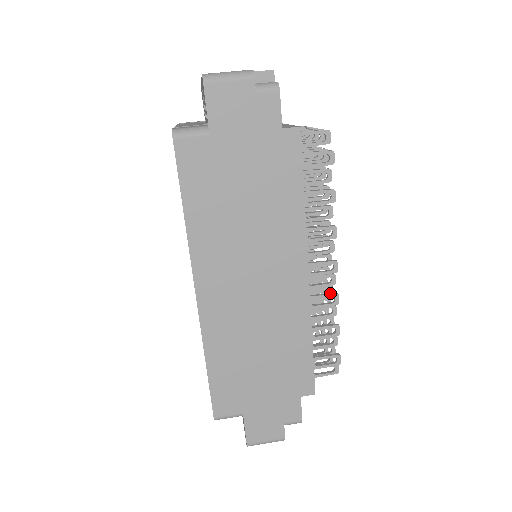
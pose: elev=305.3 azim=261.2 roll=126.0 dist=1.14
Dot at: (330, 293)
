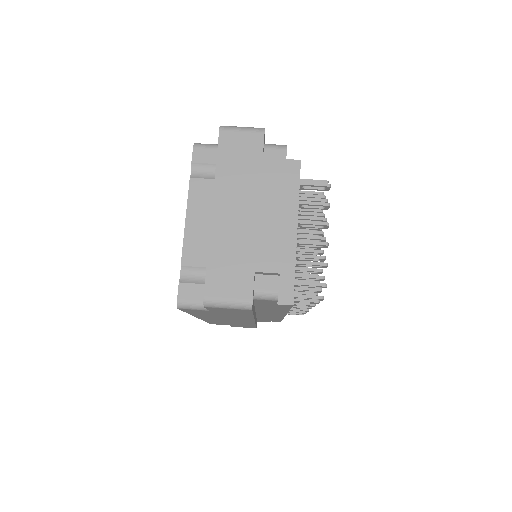
Dot at: (303, 309)
